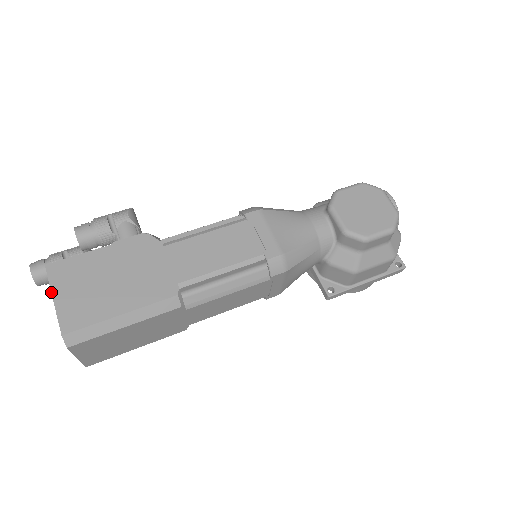
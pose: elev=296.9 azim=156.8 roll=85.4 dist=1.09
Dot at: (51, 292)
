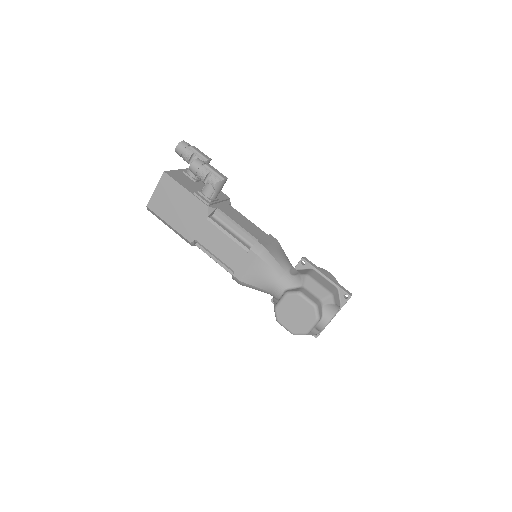
Dot at: (156, 186)
